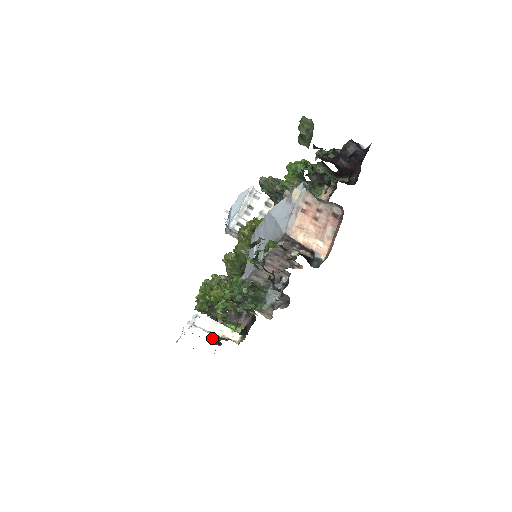
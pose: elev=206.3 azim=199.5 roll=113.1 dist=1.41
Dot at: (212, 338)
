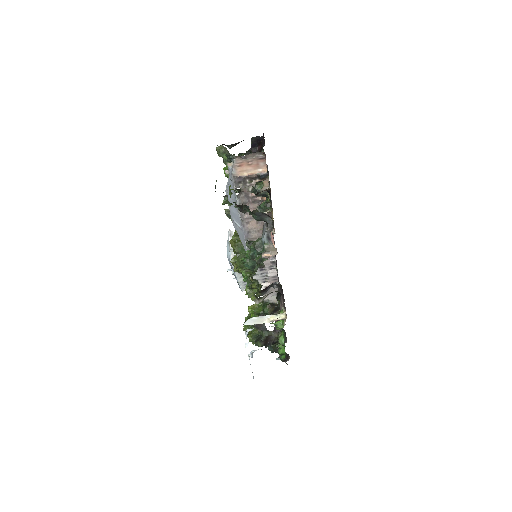
Dot at: occluded
